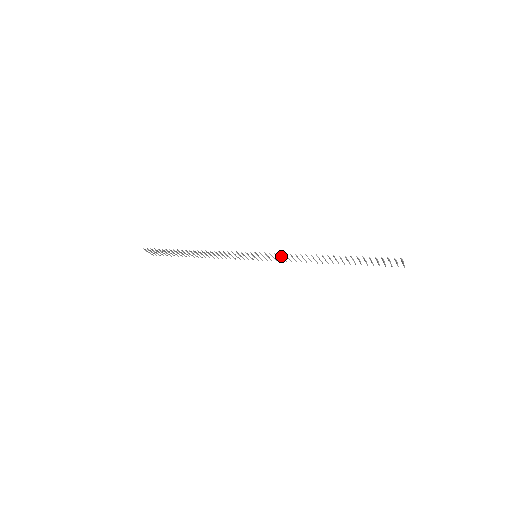
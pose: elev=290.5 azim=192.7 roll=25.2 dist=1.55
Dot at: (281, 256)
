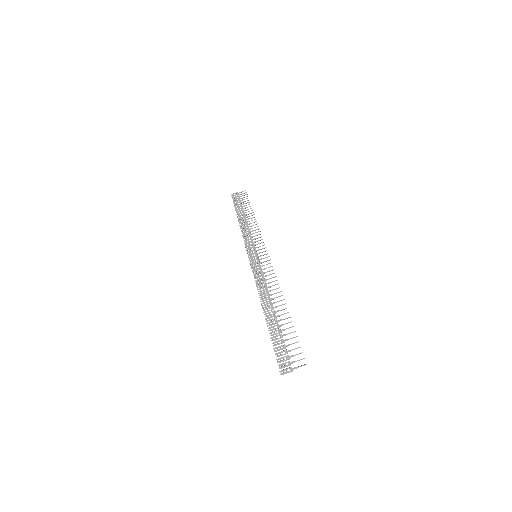
Dot at: (256, 277)
